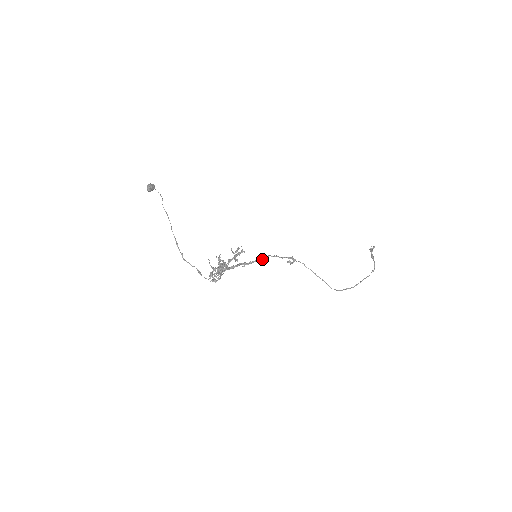
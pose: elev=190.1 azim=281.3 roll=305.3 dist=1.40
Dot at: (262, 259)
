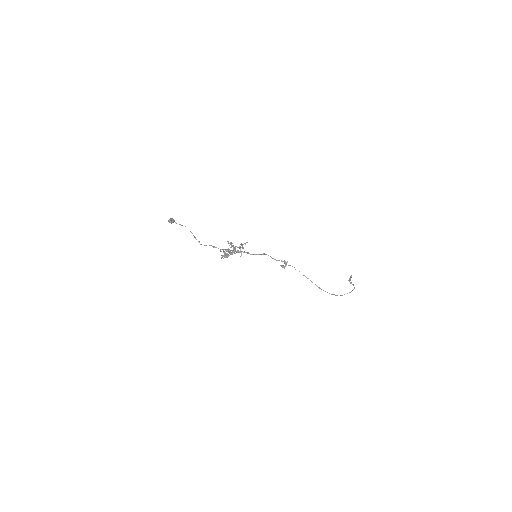
Dot at: (261, 254)
